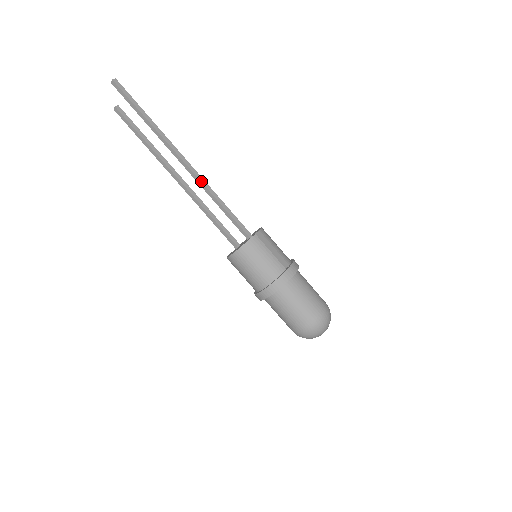
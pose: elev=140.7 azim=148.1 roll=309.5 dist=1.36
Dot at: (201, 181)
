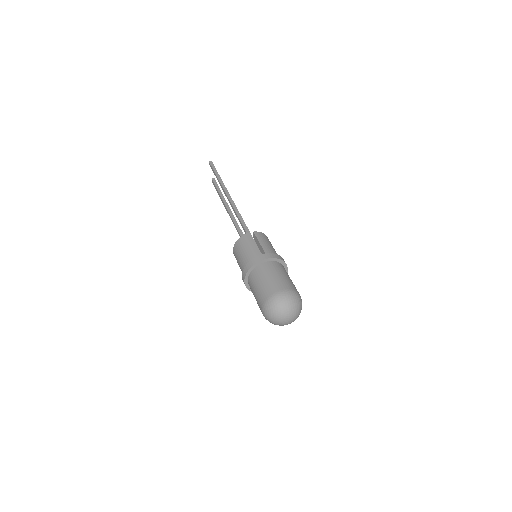
Dot at: (233, 206)
